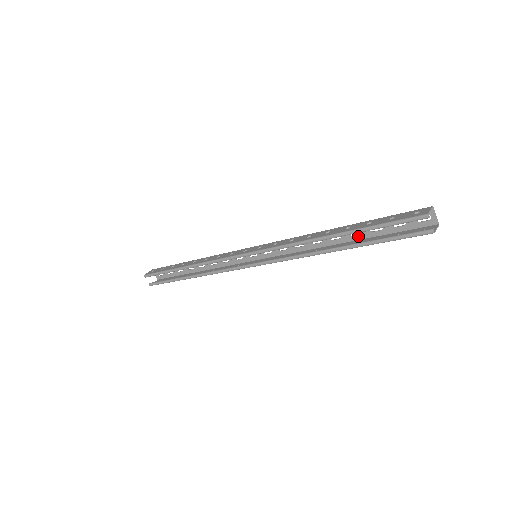
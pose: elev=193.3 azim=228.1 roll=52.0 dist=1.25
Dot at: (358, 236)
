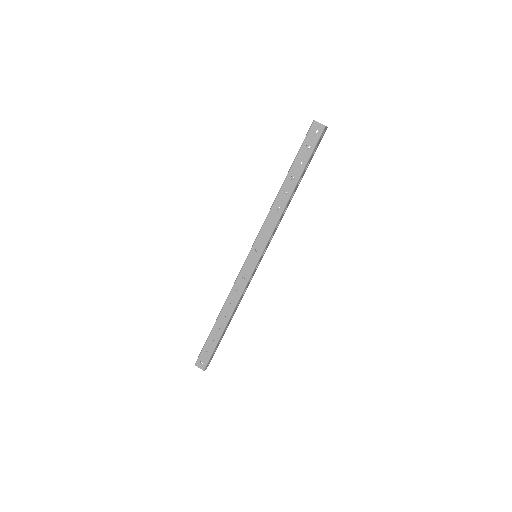
Dot at: (299, 179)
